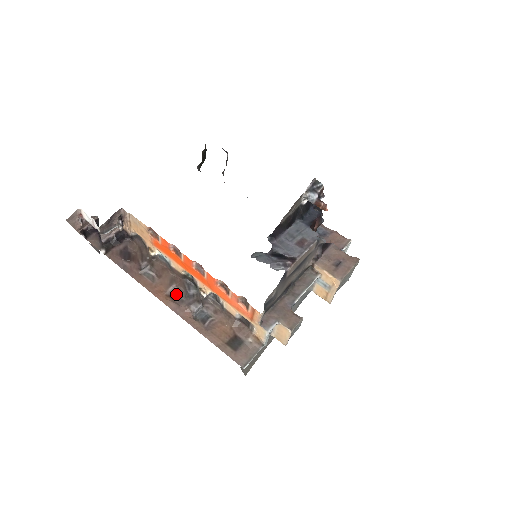
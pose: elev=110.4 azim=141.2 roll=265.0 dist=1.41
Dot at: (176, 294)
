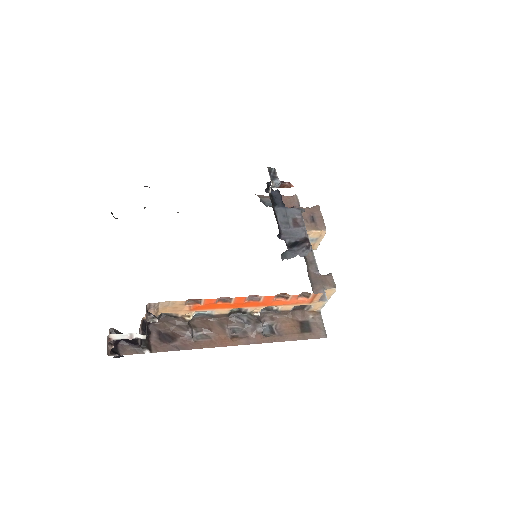
Dot at: (234, 331)
